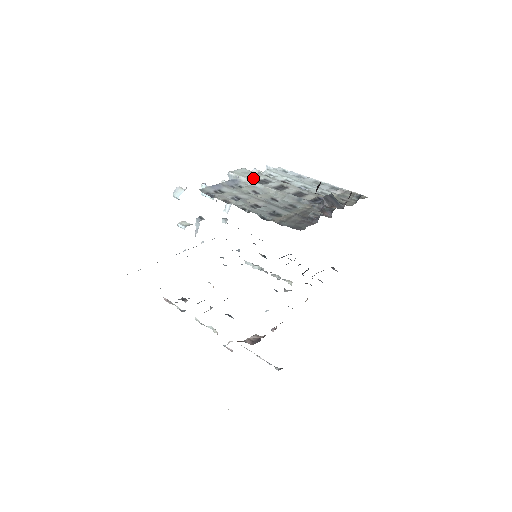
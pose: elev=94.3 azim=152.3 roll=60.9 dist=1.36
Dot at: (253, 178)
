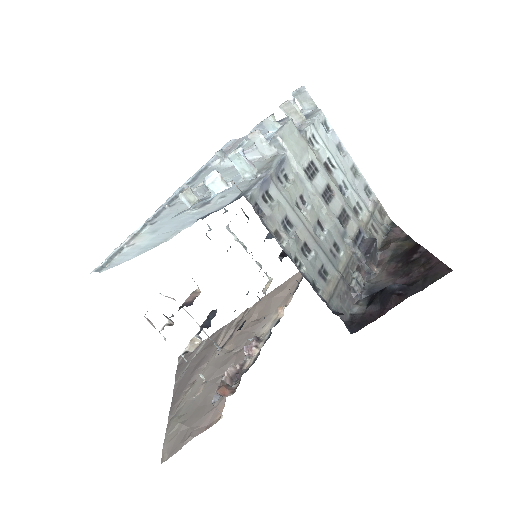
Dot at: (302, 160)
